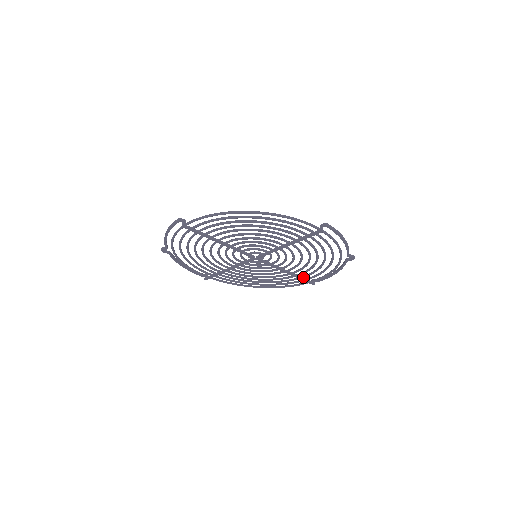
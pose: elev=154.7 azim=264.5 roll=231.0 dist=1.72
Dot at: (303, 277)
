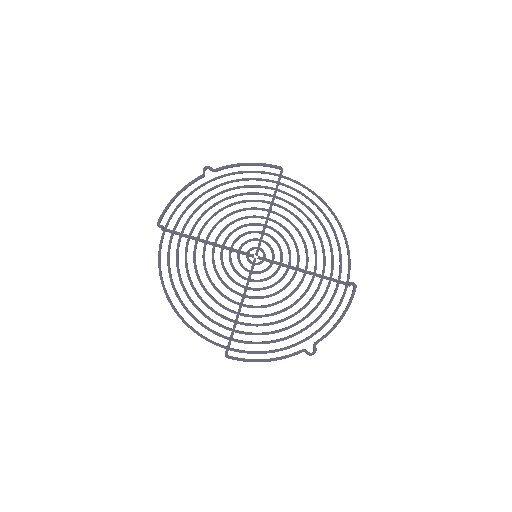
Dot at: (329, 279)
